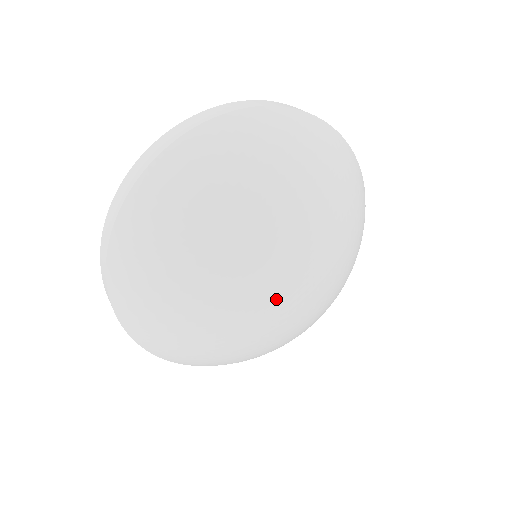
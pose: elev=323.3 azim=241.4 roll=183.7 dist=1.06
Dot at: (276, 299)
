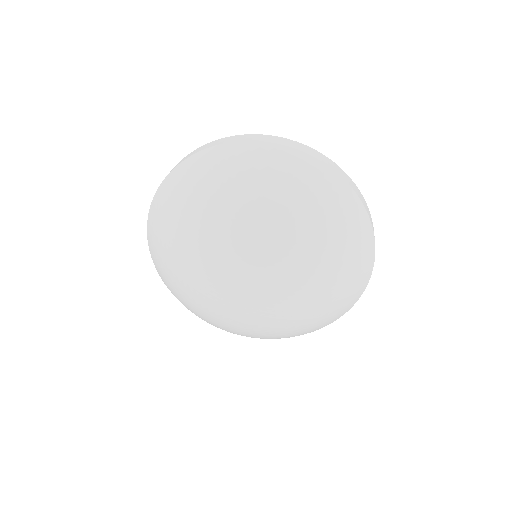
Dot at: (235, 290)
